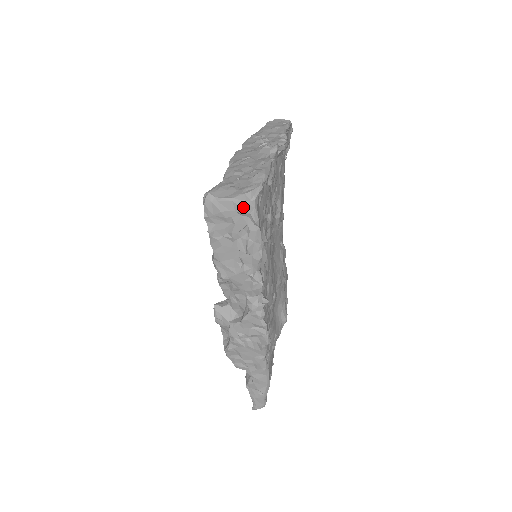
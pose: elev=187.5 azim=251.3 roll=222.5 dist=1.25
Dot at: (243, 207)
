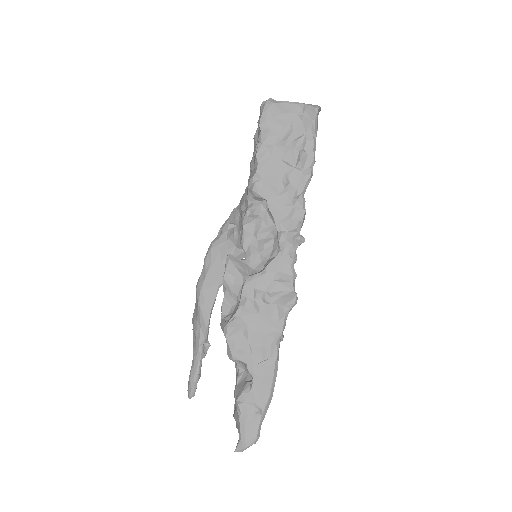
Dot at: (307, 110)
